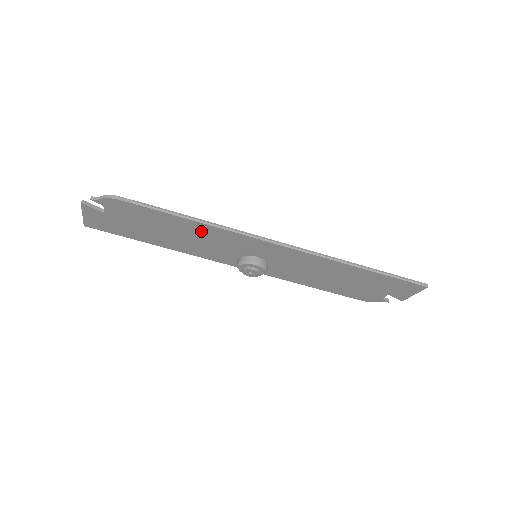
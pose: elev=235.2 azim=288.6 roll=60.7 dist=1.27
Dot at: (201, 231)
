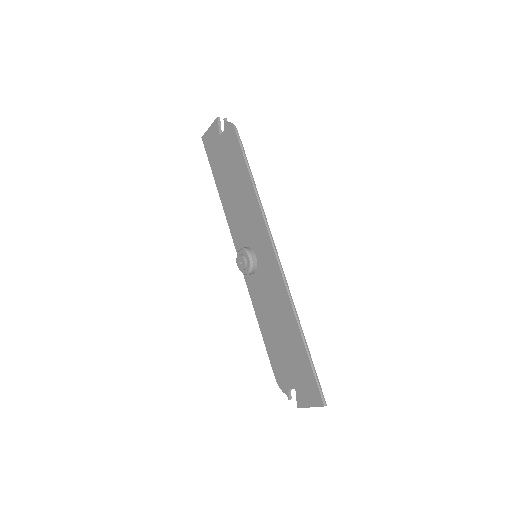
Dot at: (249, 199)
